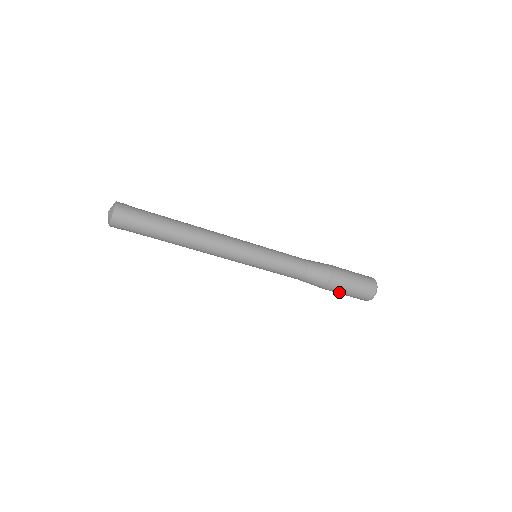
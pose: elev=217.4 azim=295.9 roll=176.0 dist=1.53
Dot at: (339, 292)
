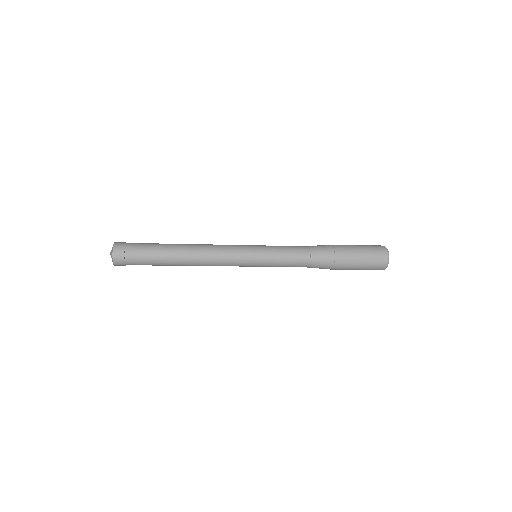
Dot at: occluded
